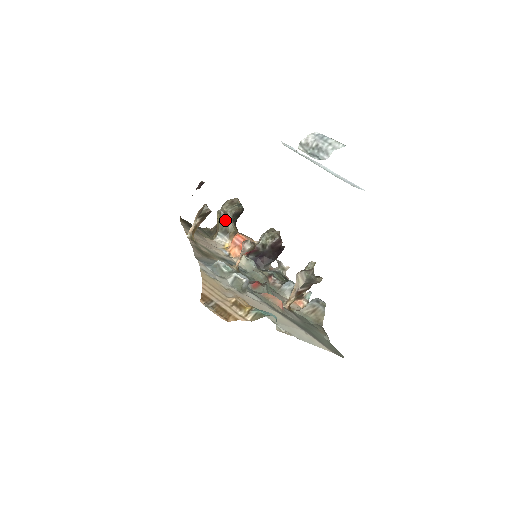
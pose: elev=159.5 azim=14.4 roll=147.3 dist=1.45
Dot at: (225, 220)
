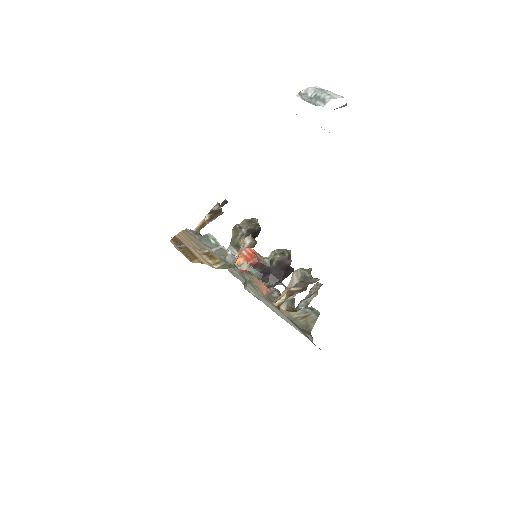
Dot at: (239, 234)
